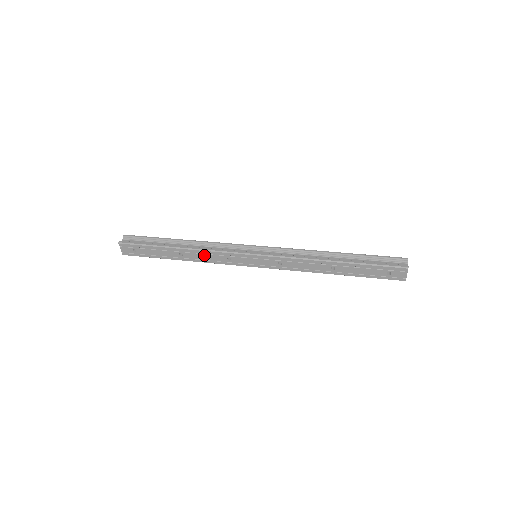
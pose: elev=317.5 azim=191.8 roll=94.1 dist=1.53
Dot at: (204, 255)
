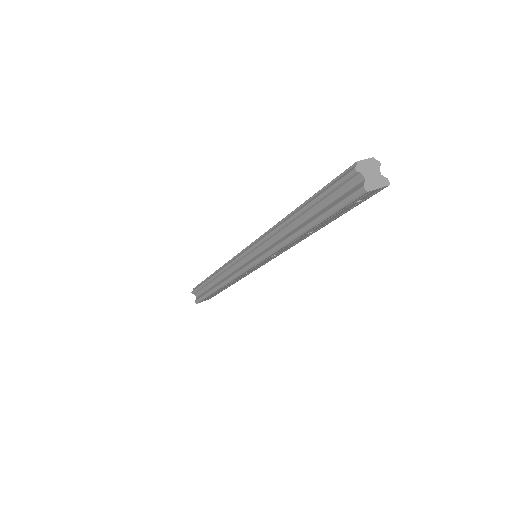
Dot at: (233, 281)
